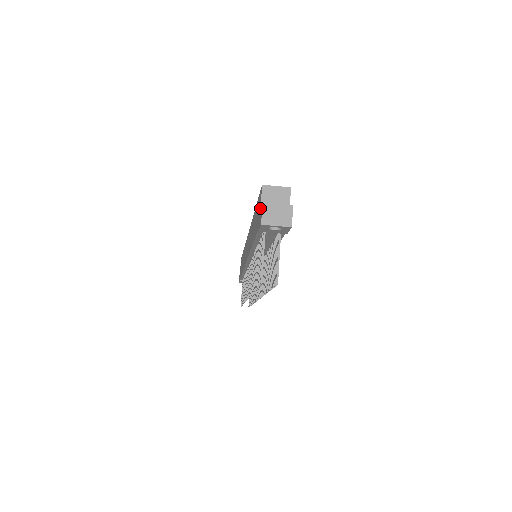
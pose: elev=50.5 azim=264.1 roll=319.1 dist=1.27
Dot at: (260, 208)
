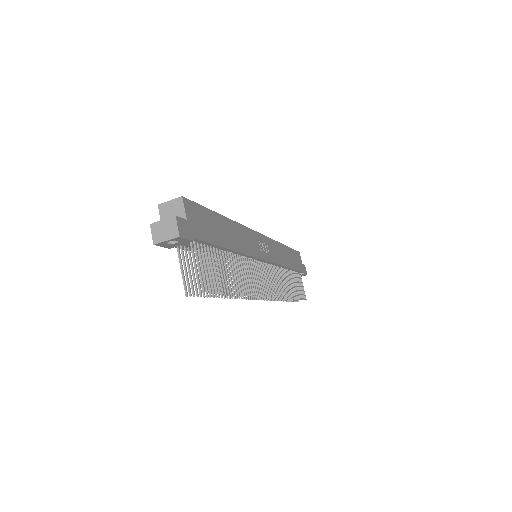
Dot at: occluded
